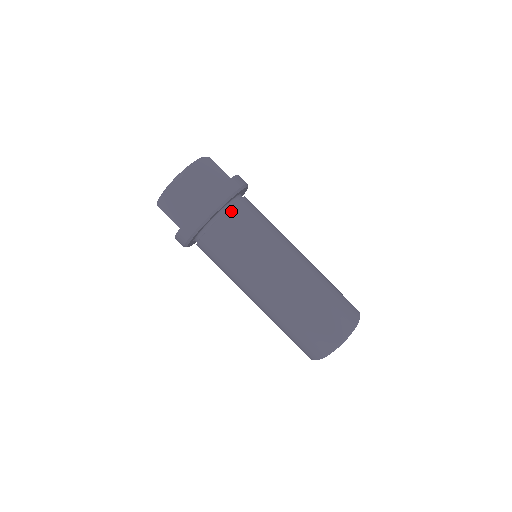
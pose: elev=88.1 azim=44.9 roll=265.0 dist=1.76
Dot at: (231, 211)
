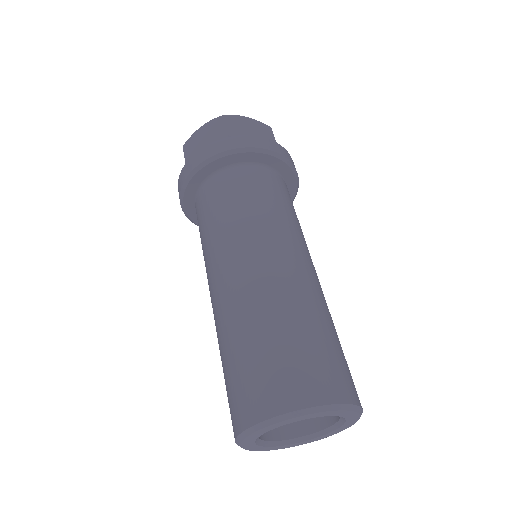
Dot at: occluded
